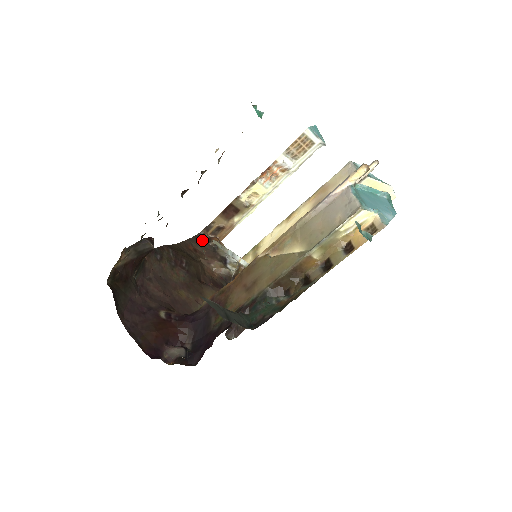
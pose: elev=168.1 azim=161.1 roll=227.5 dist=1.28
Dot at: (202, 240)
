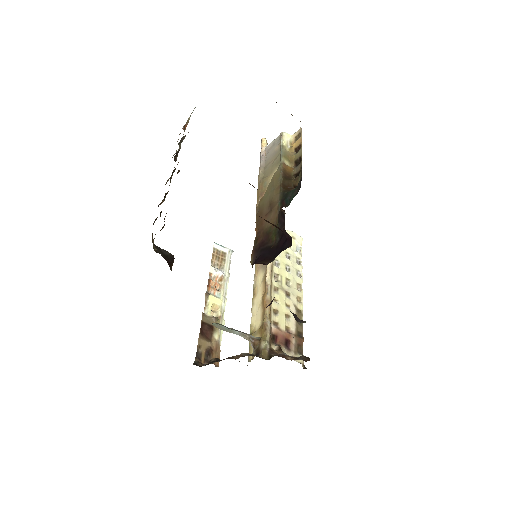
Dot at: (201, 366)
